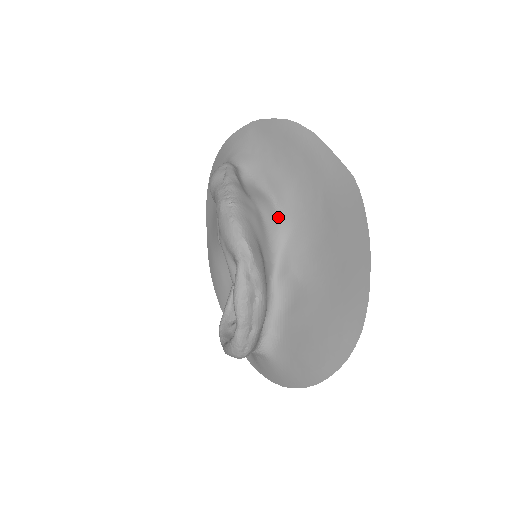
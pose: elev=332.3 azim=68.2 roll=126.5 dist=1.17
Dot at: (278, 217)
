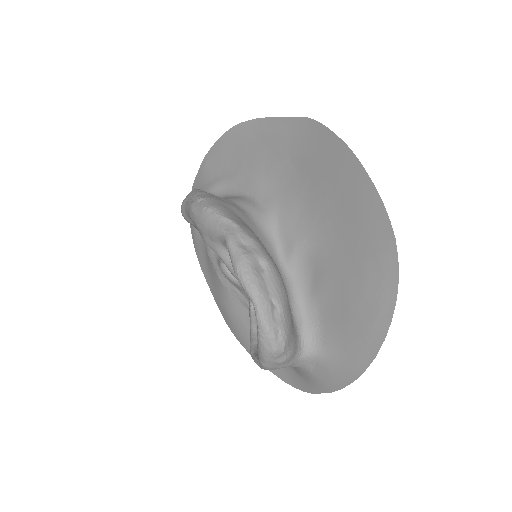
Dot at: (259, 205)
